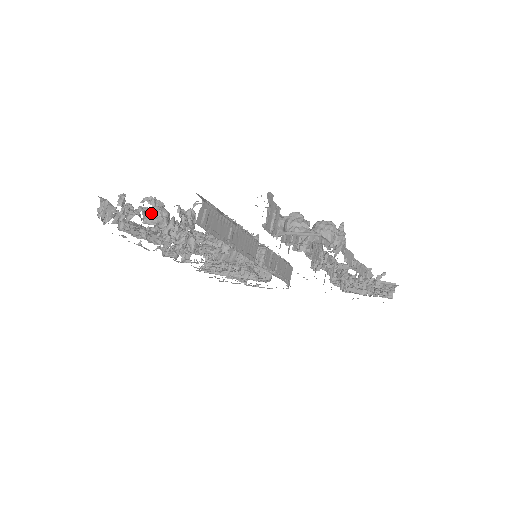
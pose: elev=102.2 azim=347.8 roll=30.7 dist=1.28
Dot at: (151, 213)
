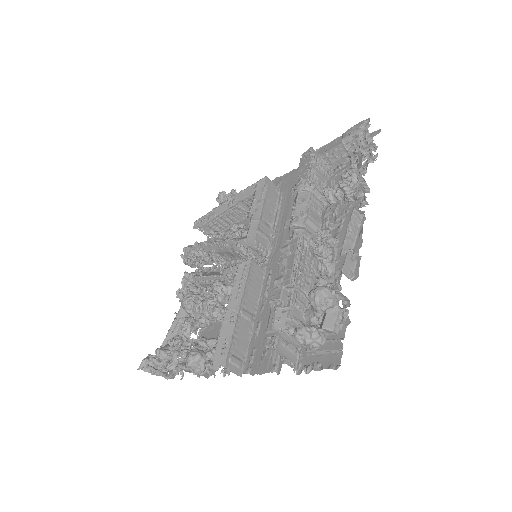
Dot at: (193, 370)
